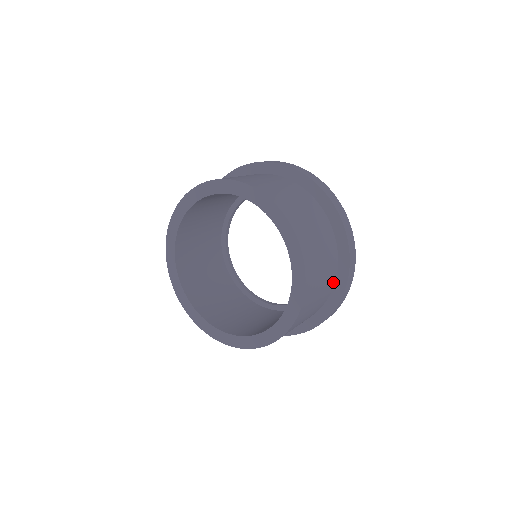
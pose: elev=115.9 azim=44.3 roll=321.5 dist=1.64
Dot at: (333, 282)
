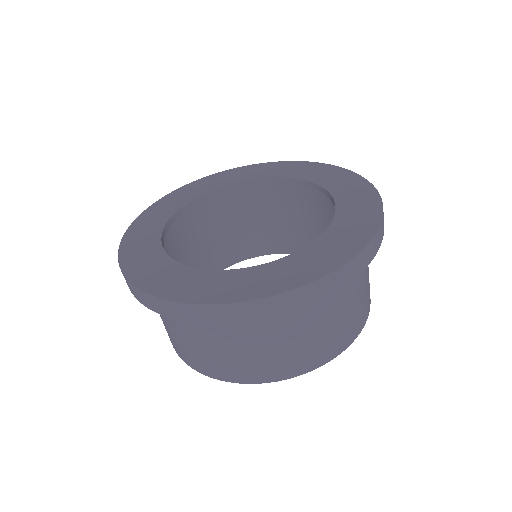
Dot at: occluded
